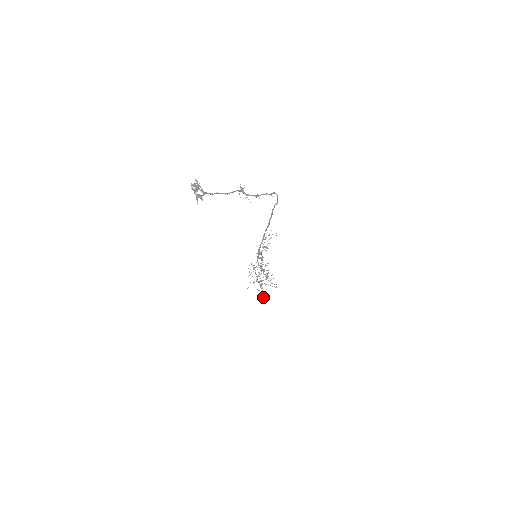
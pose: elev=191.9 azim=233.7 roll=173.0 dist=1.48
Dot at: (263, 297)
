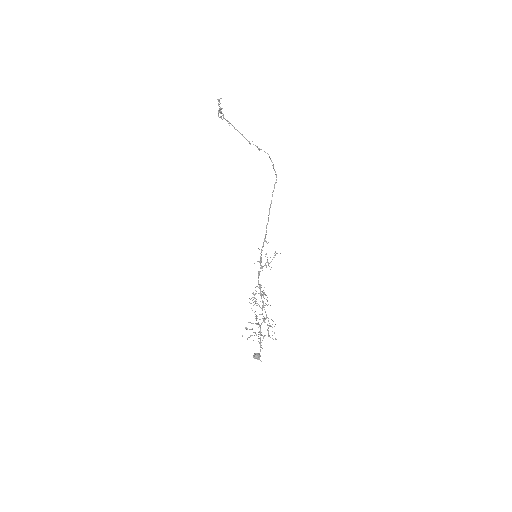
Dot at: (259, 354)
